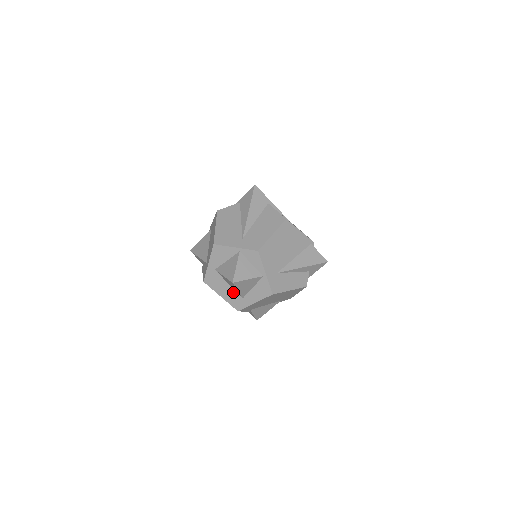
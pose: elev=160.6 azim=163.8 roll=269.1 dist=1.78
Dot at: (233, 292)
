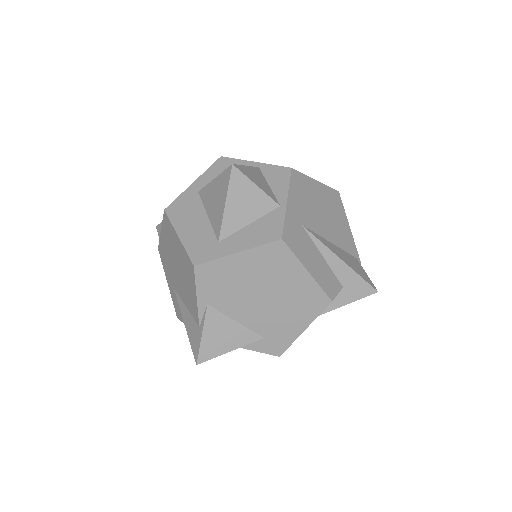
Dot at: (207, 230)
